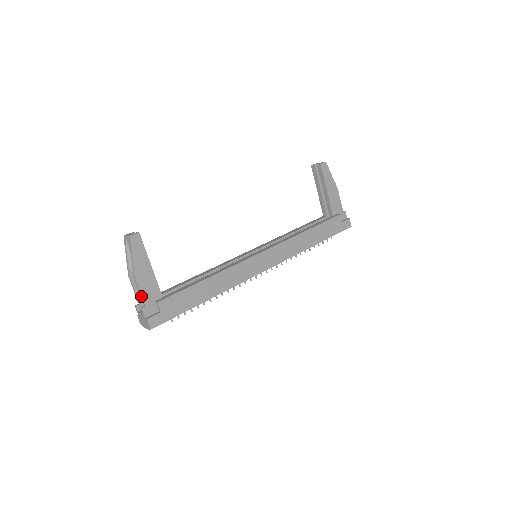
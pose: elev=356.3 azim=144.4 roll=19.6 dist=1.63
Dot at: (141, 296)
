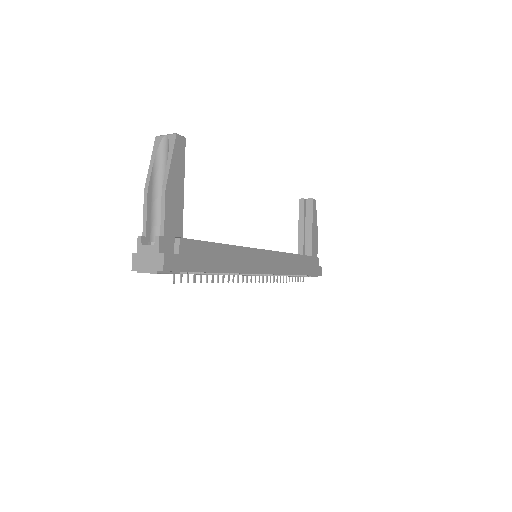
Dot at: (163, 219)
